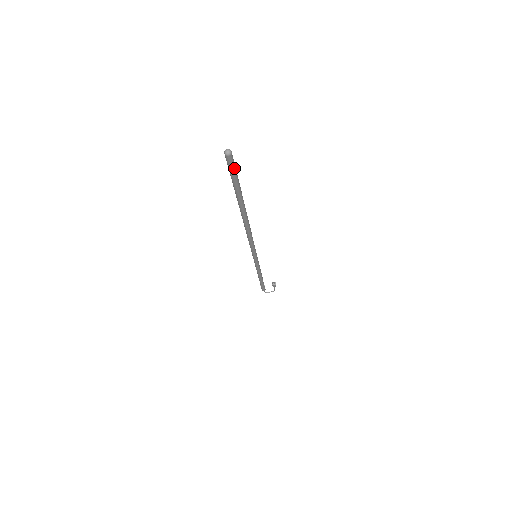
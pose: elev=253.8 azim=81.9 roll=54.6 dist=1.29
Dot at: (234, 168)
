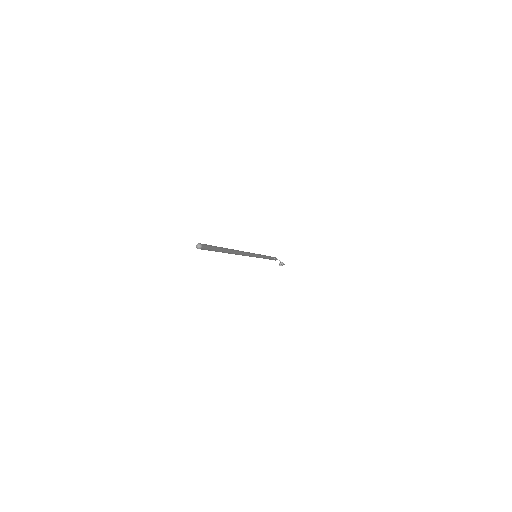
Dot at: occluded
